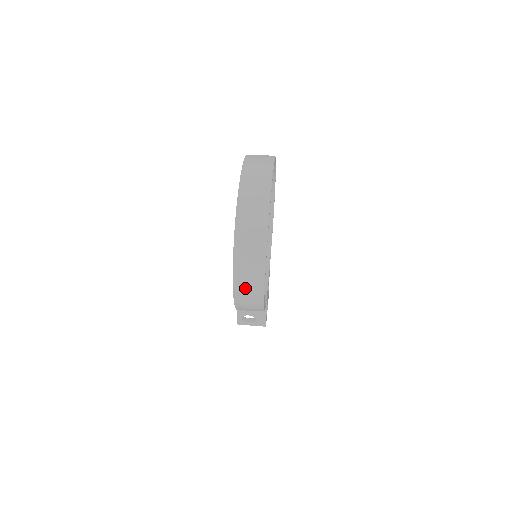
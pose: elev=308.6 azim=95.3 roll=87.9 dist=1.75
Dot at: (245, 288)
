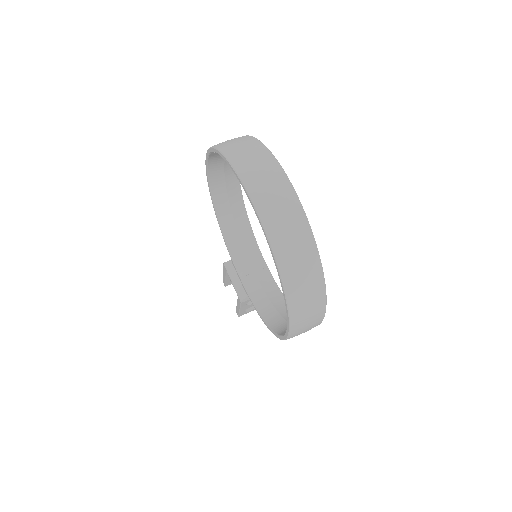
Dot at: (303, 329)
